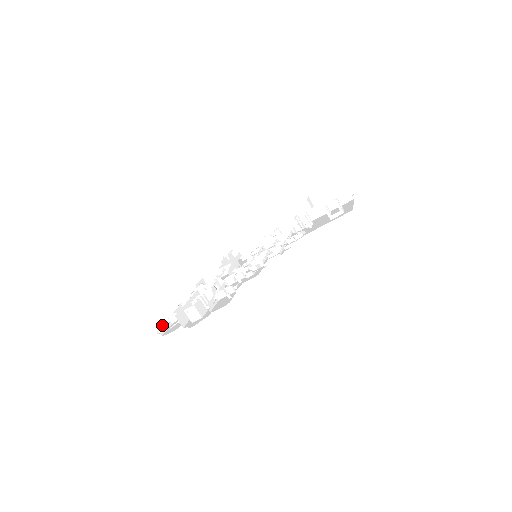
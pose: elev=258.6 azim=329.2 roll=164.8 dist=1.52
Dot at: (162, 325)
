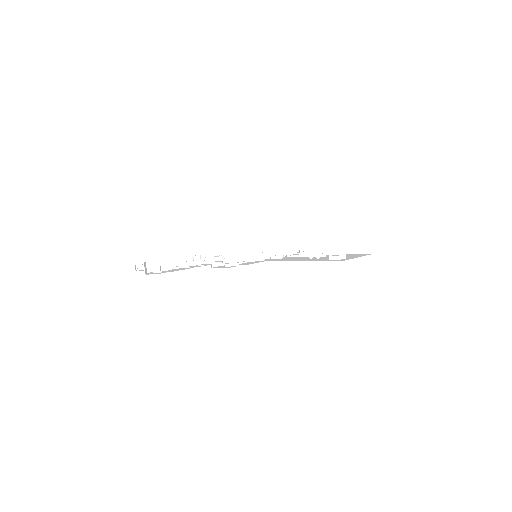
Dot at: (143, 264)
